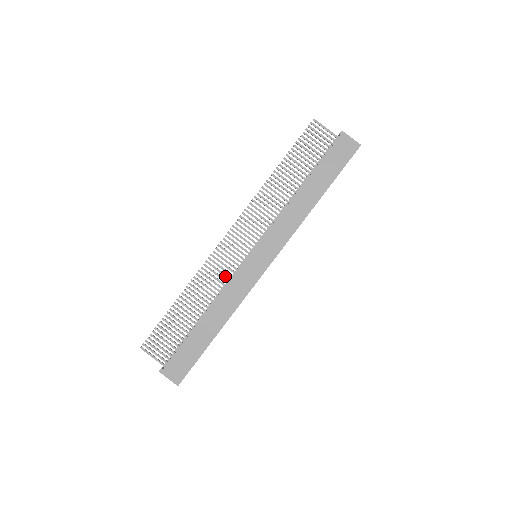
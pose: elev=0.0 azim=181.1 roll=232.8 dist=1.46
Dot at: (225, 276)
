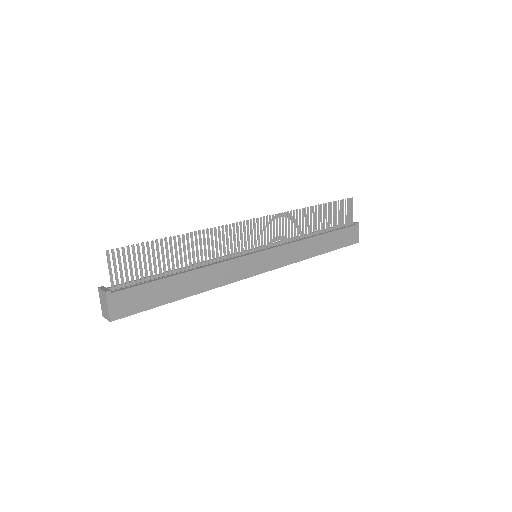
Dot at: (228, 252)
